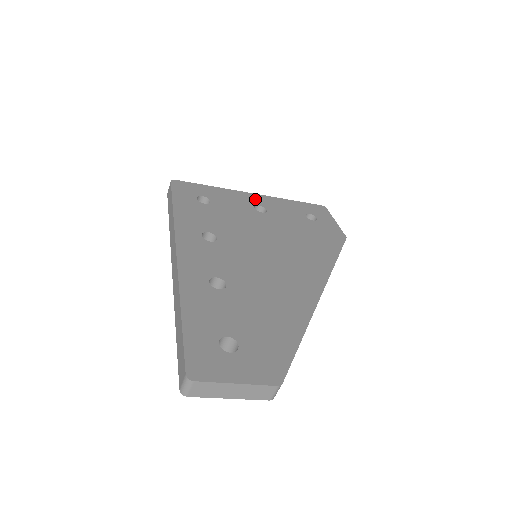
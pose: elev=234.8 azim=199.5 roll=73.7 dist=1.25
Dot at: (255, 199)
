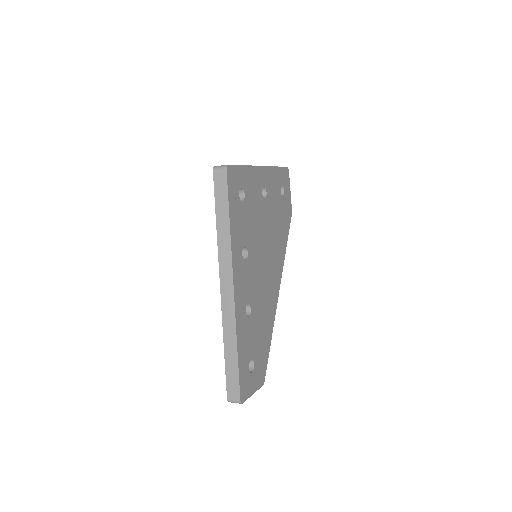
Dot at: (263, 176)
